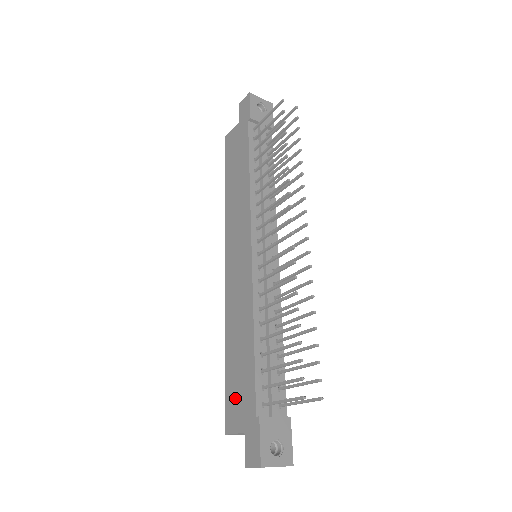
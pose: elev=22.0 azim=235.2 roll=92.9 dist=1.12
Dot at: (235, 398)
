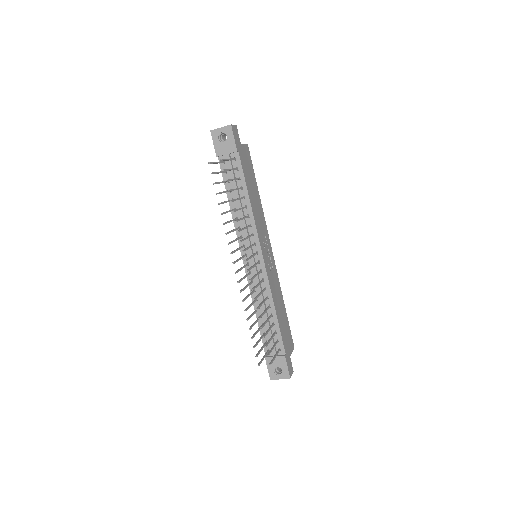
Dot at: occluded
